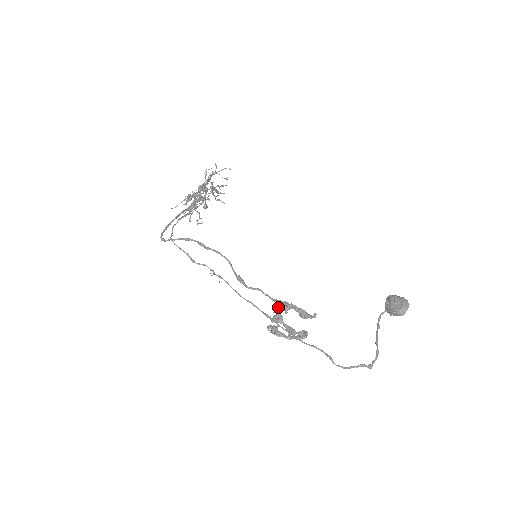
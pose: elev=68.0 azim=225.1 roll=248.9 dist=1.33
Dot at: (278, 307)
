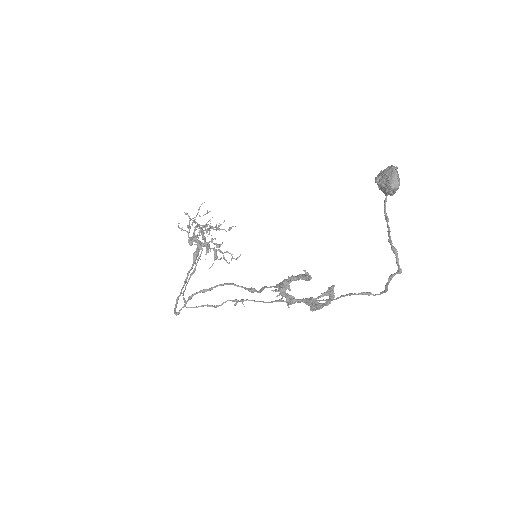
Dot at: (280, 291)
